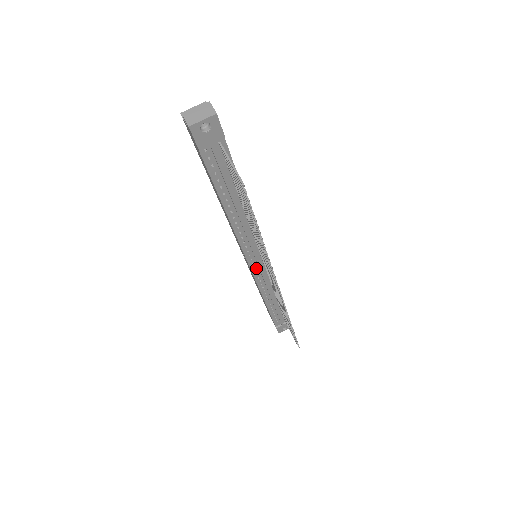
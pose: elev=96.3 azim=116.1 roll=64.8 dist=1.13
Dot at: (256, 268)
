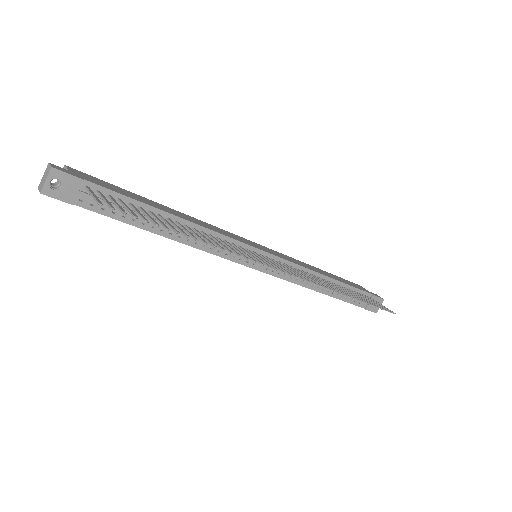
Dot at: (264, 266)
